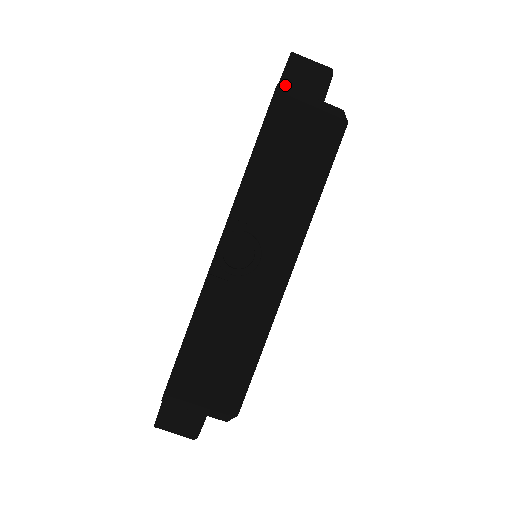
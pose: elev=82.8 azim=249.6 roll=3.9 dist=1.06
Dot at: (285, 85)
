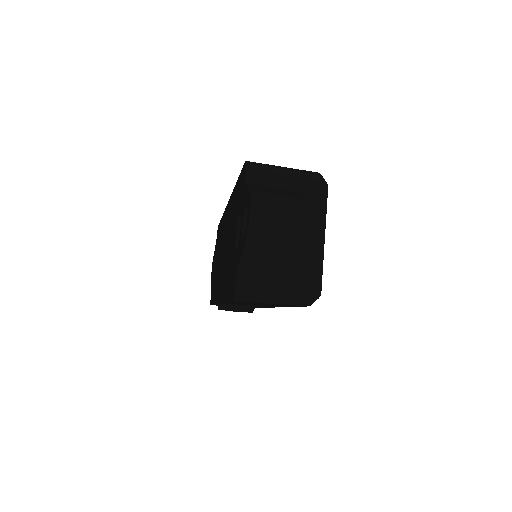
Dot at: (245, 271)
